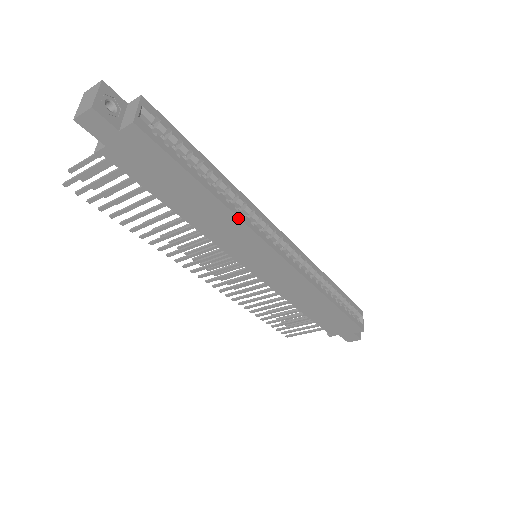
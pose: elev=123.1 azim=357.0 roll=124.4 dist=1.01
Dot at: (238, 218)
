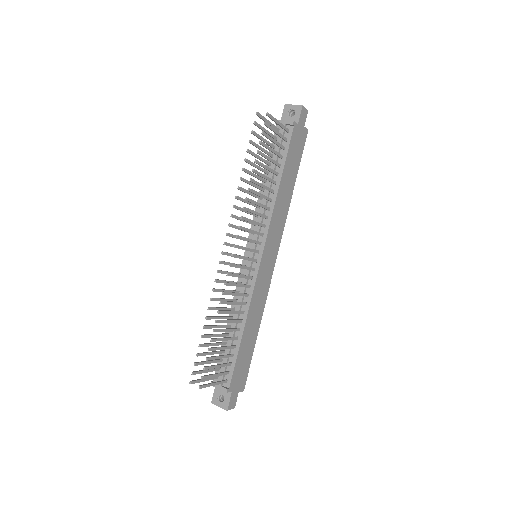
Dot at: occluded
